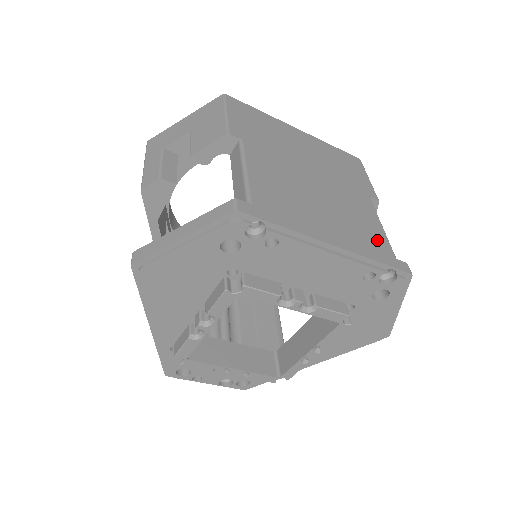
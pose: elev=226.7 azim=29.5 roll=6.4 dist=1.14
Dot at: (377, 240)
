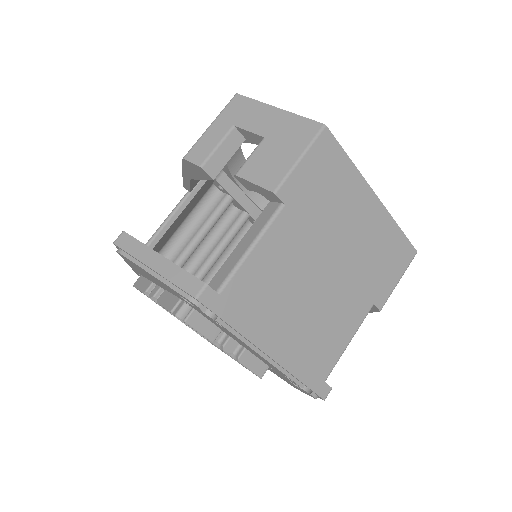
Dot at: (325, 358)
